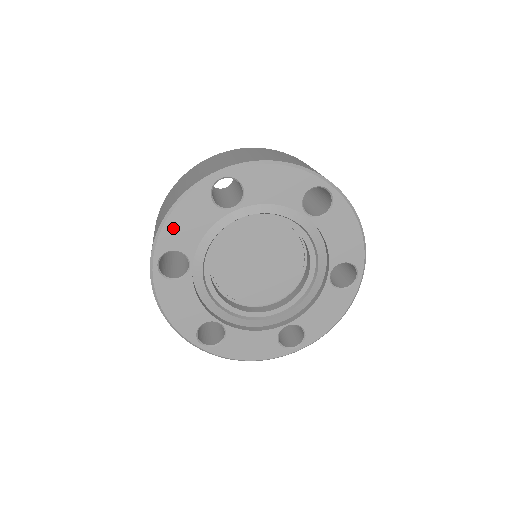
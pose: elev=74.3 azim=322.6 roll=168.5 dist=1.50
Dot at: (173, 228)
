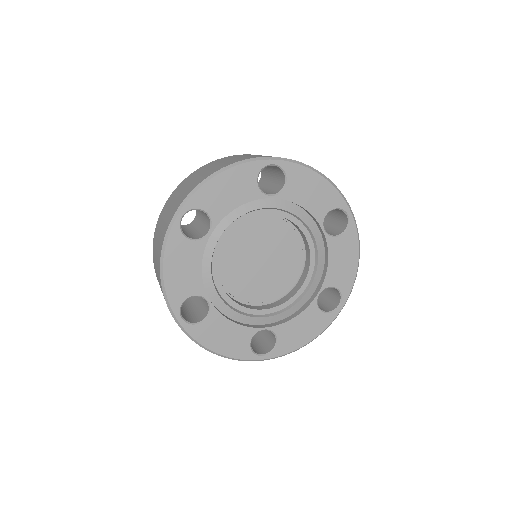
Dot at: (213, 189)
